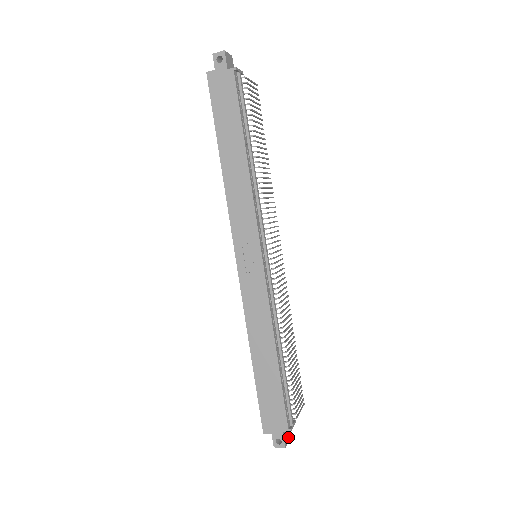
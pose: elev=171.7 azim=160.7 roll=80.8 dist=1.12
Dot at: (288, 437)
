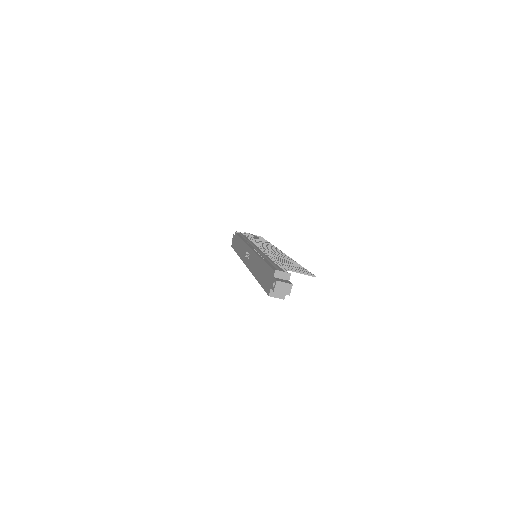
Dot at: (287, 283)
